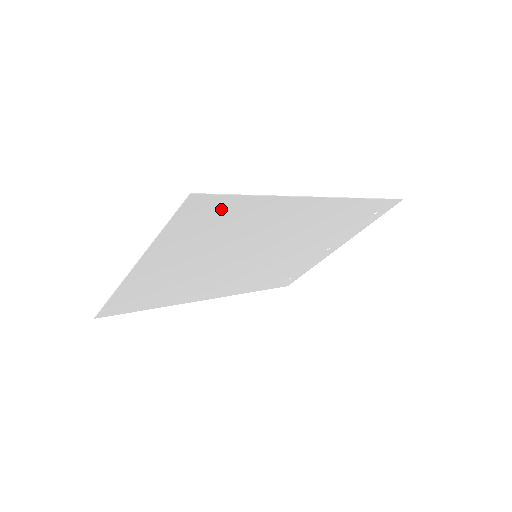
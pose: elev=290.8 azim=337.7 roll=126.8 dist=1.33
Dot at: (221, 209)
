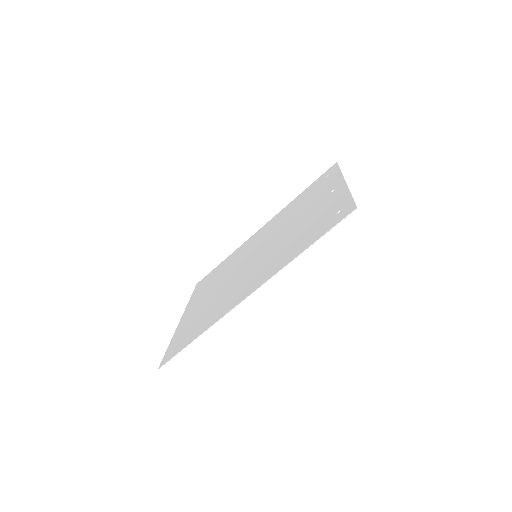
Dot at: (185, 341)
